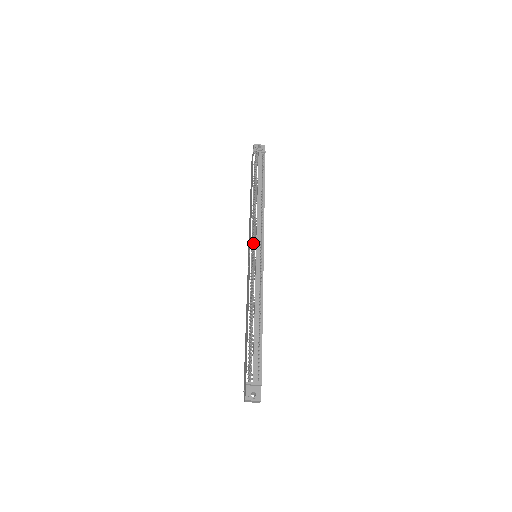
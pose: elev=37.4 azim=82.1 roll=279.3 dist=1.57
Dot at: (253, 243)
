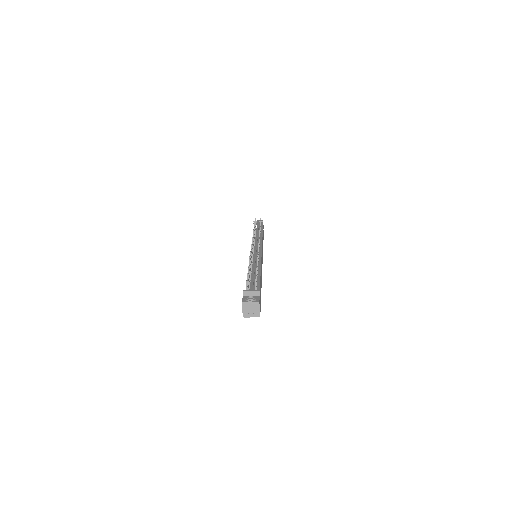
Dot at: occluded
